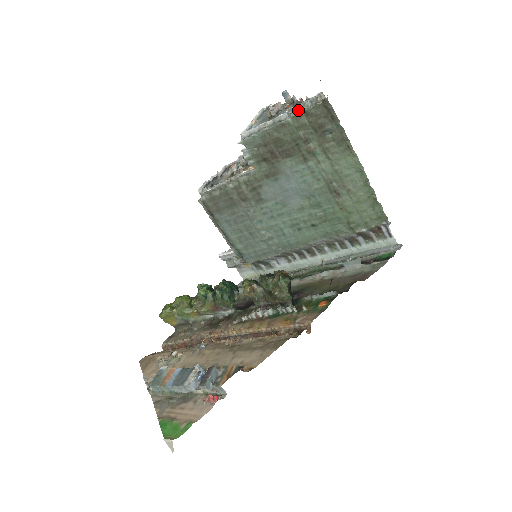
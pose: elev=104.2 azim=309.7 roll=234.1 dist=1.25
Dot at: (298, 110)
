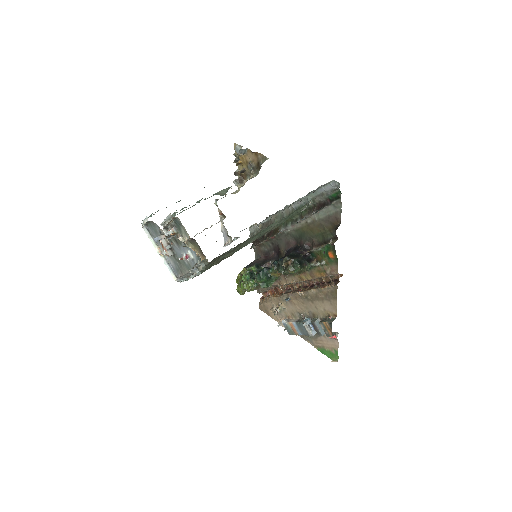
Dot at: (198, 270)
